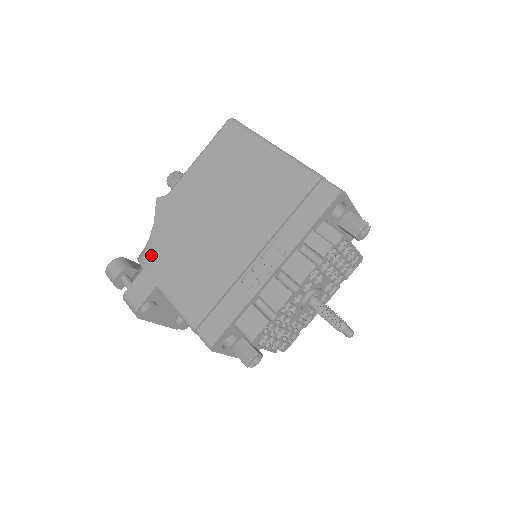
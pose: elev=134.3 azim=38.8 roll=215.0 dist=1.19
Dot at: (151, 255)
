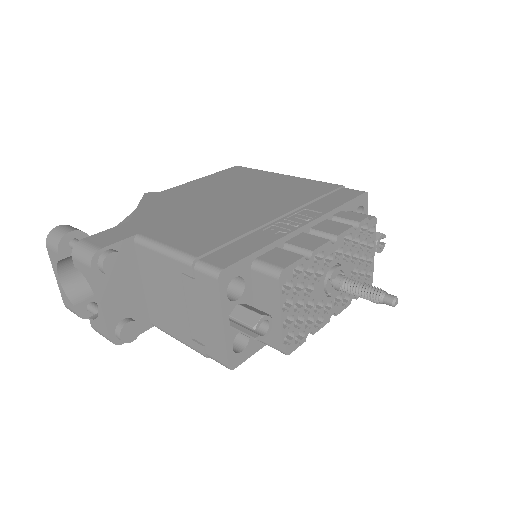
Dot at: (131, 218)
